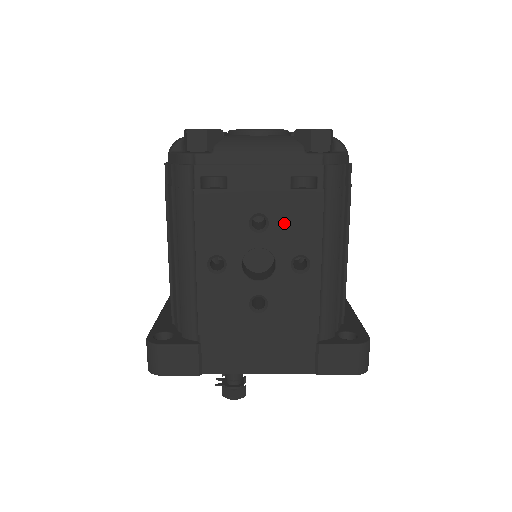
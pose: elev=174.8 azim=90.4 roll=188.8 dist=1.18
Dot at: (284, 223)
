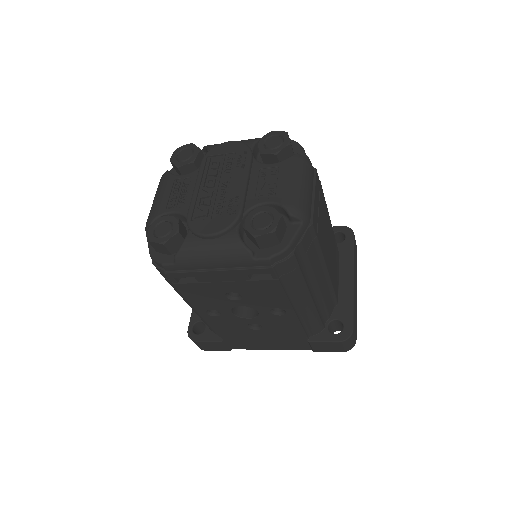
Dot at: (254, 296)
